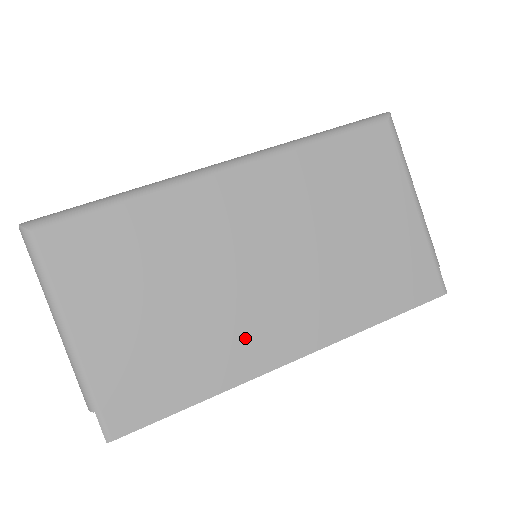
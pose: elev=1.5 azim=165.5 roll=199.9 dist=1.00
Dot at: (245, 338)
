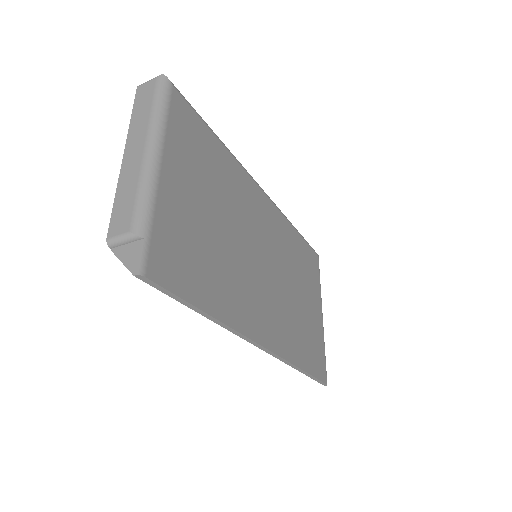
Dot at: (246, 297)
